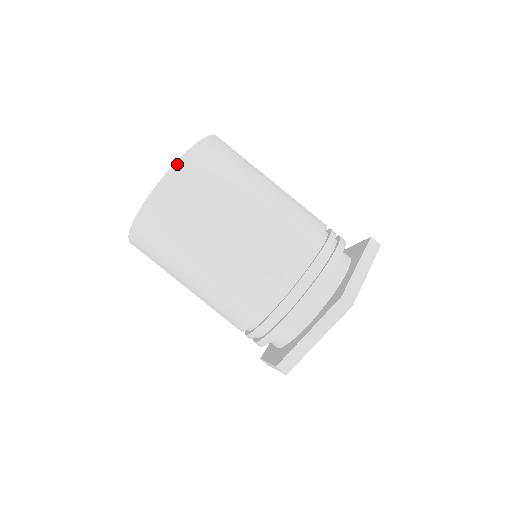
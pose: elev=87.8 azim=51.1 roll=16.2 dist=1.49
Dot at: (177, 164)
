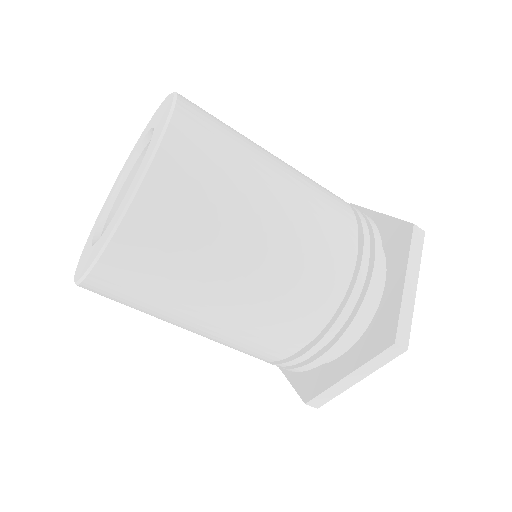
Dot at: (82, 283)
